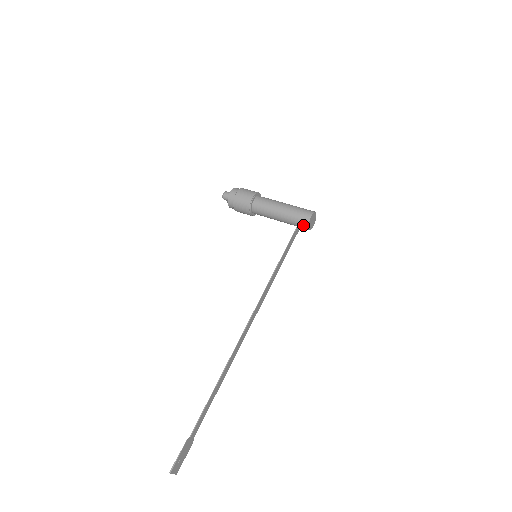
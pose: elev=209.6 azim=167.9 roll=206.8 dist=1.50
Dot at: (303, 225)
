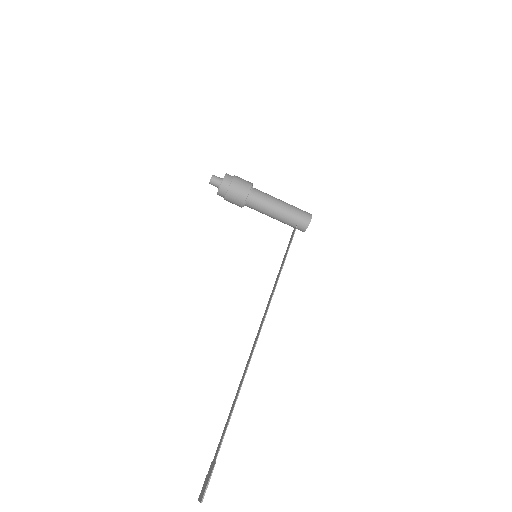
Dot at: (301, 227)
